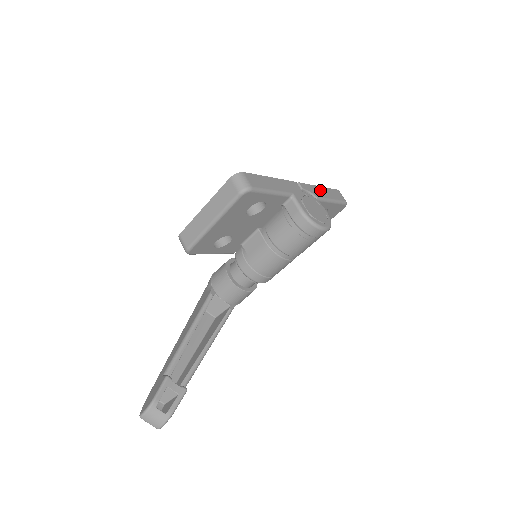
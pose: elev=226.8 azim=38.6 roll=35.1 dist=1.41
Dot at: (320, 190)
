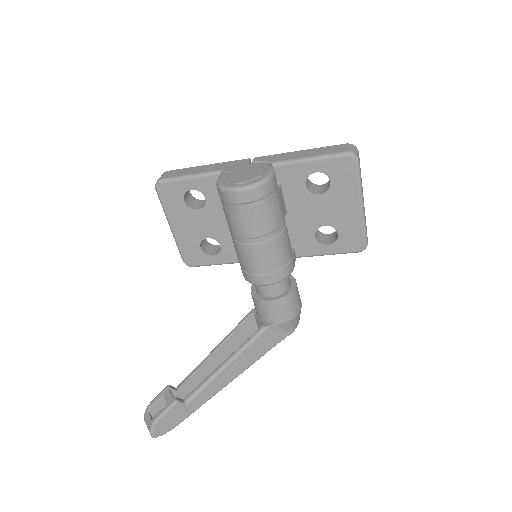
Dot at: (293, 154)
